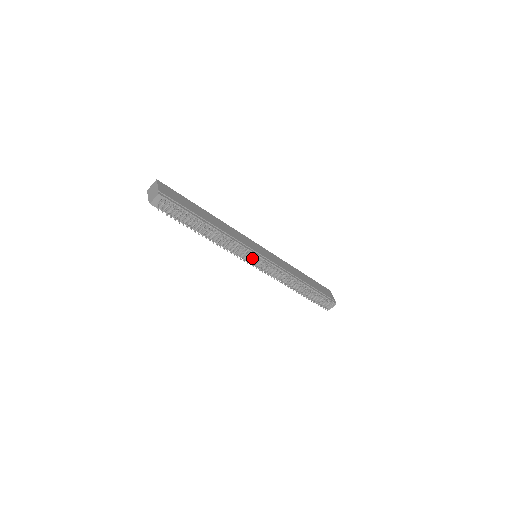
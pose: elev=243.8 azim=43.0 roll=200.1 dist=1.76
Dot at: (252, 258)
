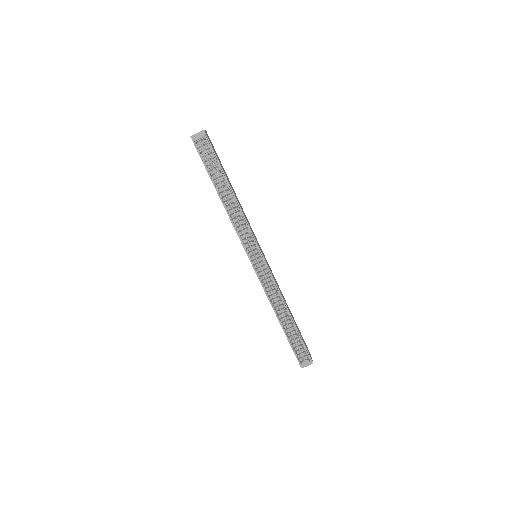
Dot at: (252, 250)
